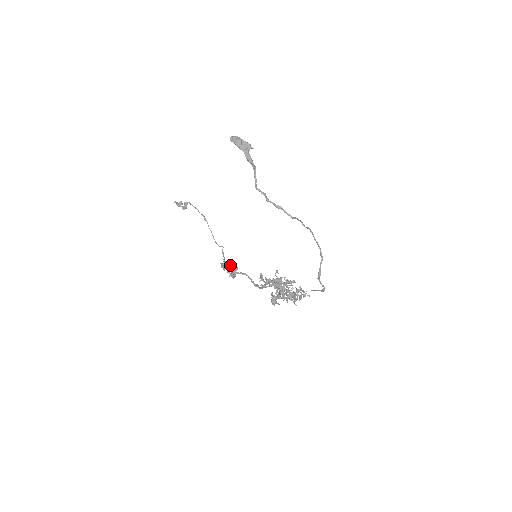
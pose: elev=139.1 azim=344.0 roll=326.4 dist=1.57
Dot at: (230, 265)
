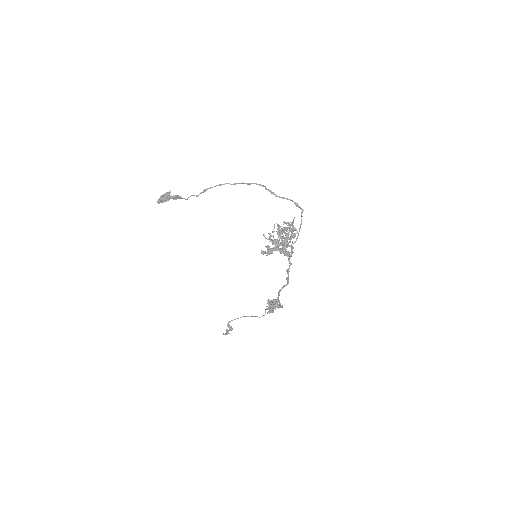
Dot at: (268, 300)
